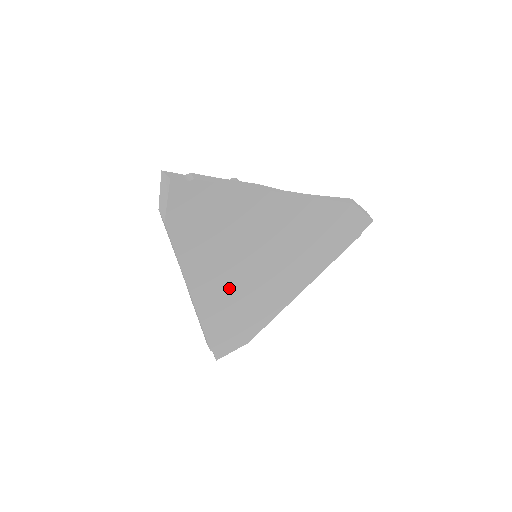
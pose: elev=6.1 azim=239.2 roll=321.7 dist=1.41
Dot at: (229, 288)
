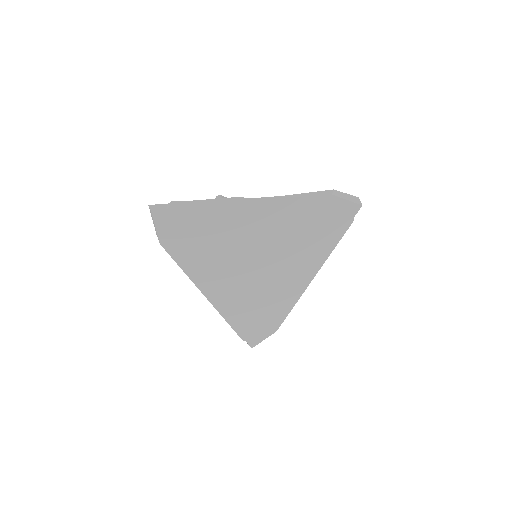
Dot at: (237, 286)
